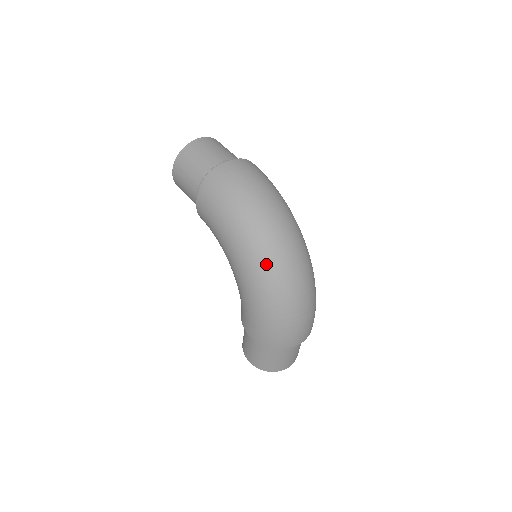
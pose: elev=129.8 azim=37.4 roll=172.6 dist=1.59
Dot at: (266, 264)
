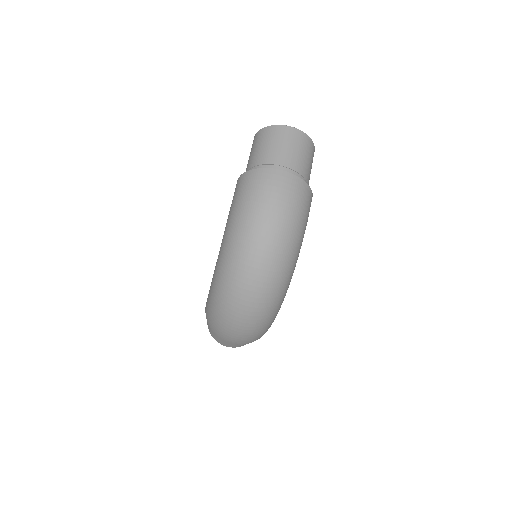
Dot at: (230, 274)
